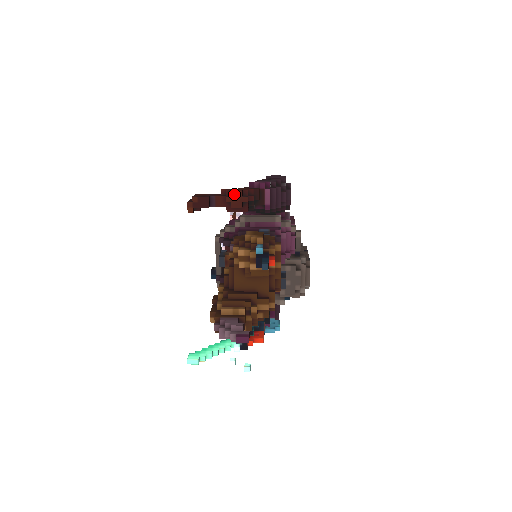
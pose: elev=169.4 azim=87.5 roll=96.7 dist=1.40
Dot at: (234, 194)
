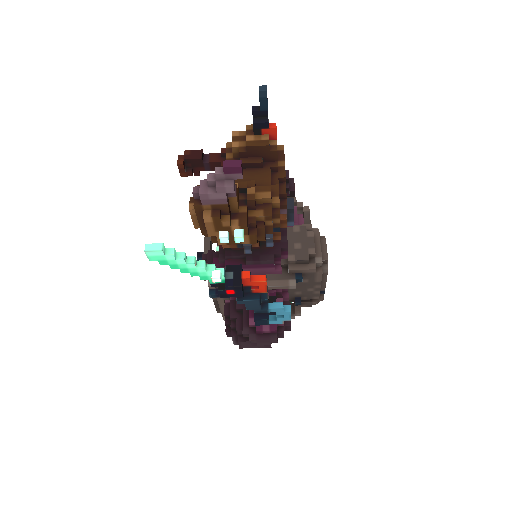
Dot at: occluded
